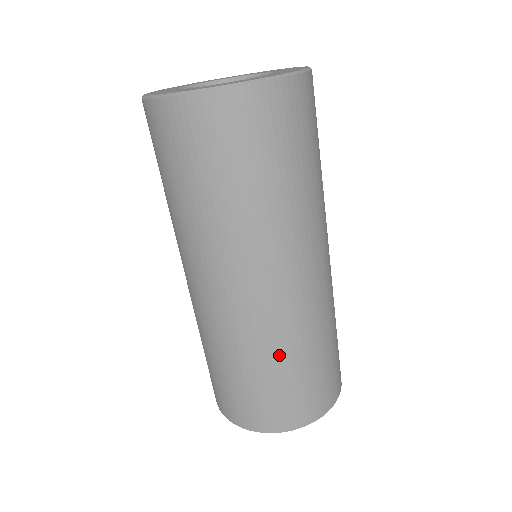
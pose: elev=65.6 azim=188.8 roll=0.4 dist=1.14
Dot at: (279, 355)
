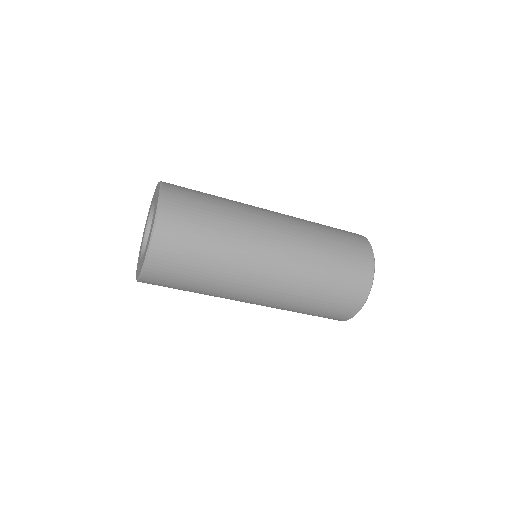
Dot at: (312, 287)
